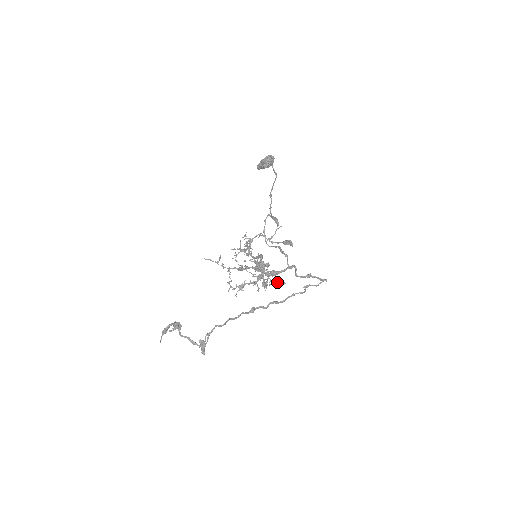
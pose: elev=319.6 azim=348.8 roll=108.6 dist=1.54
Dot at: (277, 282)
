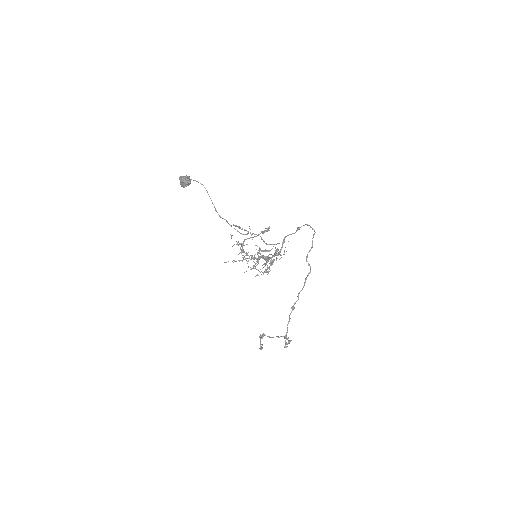
Dot at: (284, 252)
